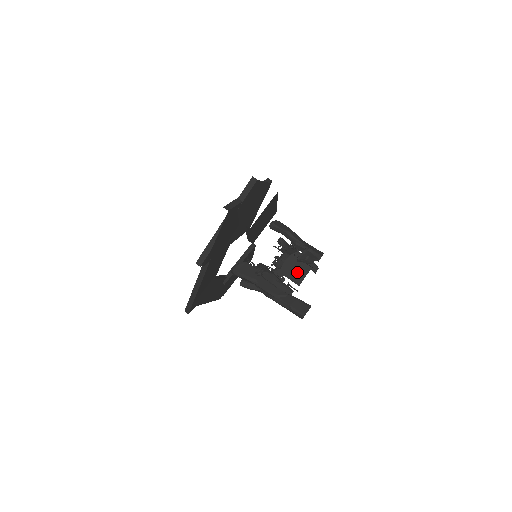
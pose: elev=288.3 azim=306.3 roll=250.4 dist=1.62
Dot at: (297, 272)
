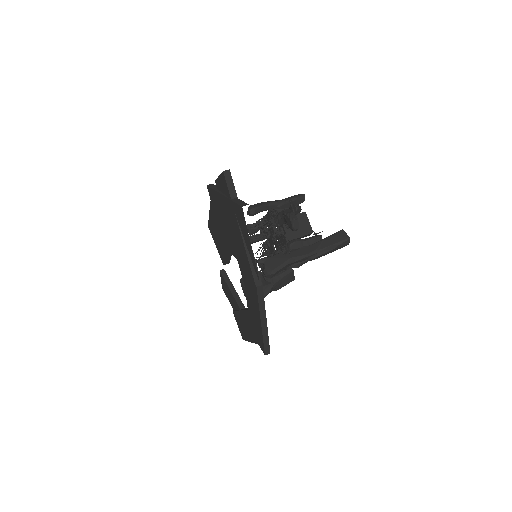
Dot at: (301, 226)
